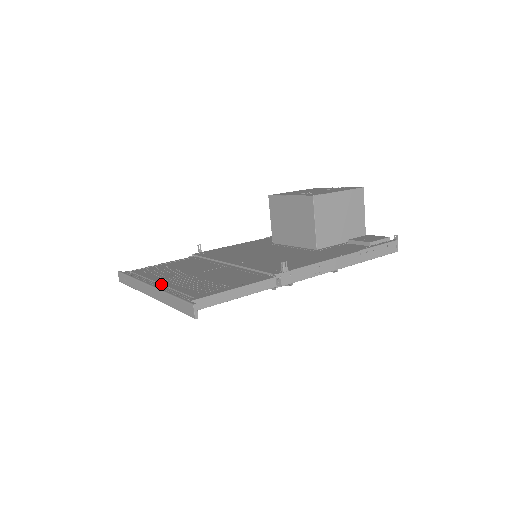
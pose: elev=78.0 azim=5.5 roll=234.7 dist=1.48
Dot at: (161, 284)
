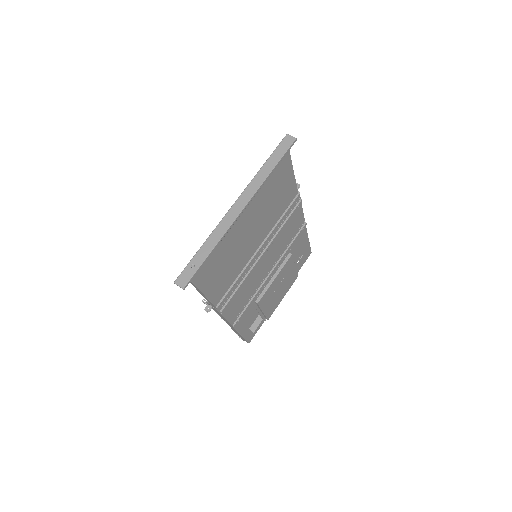
Dot at: occluded
